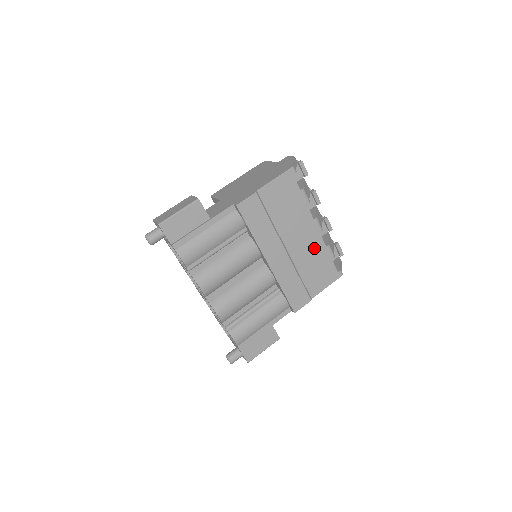
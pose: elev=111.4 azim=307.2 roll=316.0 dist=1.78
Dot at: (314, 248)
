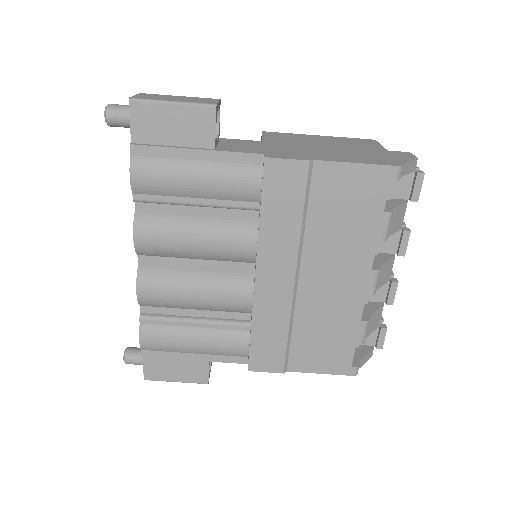
Dot at: (341, 309)
